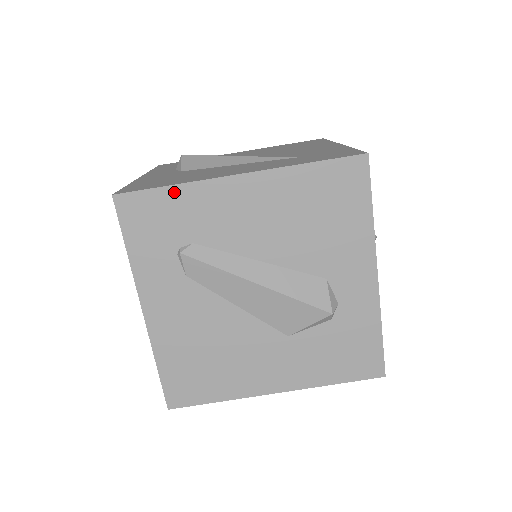
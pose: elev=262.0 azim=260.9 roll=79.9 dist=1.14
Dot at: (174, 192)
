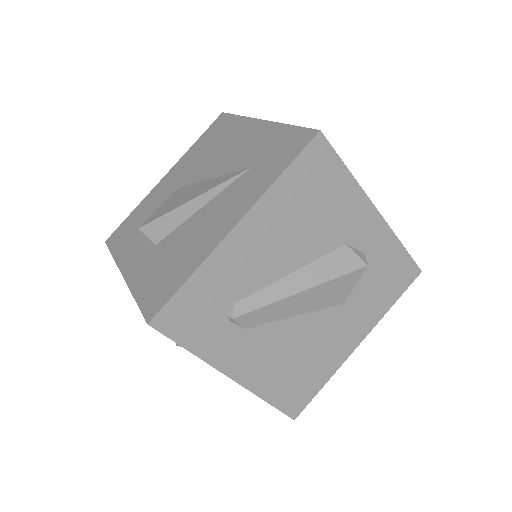
Dot at: (194, 281)
